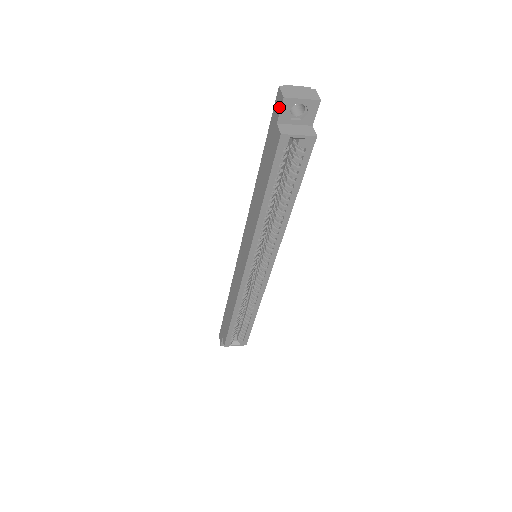
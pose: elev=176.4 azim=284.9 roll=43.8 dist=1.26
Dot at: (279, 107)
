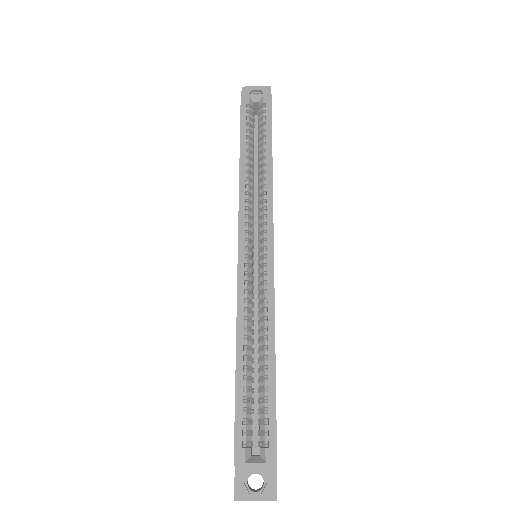
Dot at: occluded
